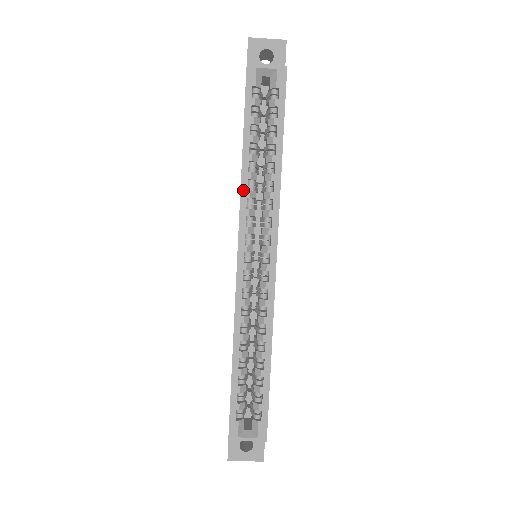
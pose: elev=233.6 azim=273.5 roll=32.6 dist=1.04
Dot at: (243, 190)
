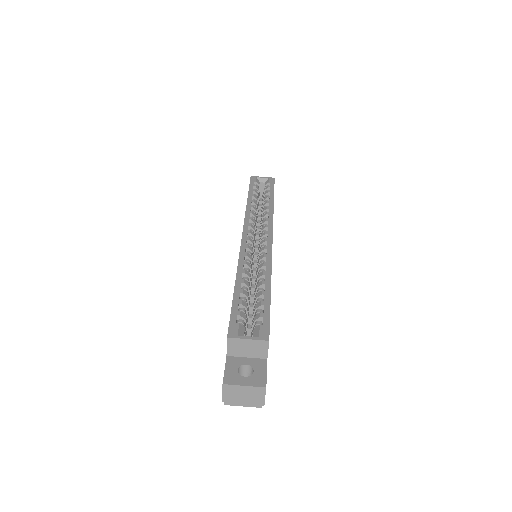
Dot at: (247, 211)
